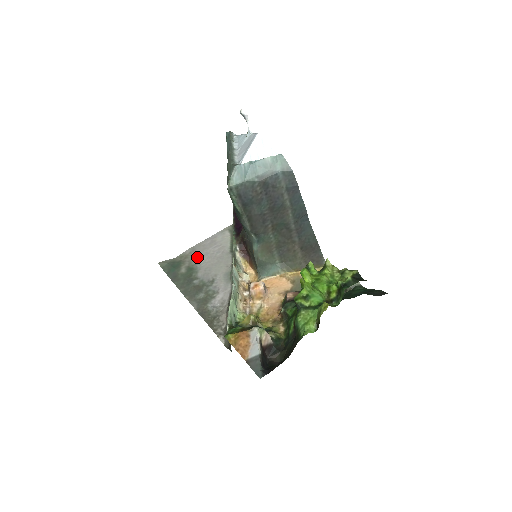
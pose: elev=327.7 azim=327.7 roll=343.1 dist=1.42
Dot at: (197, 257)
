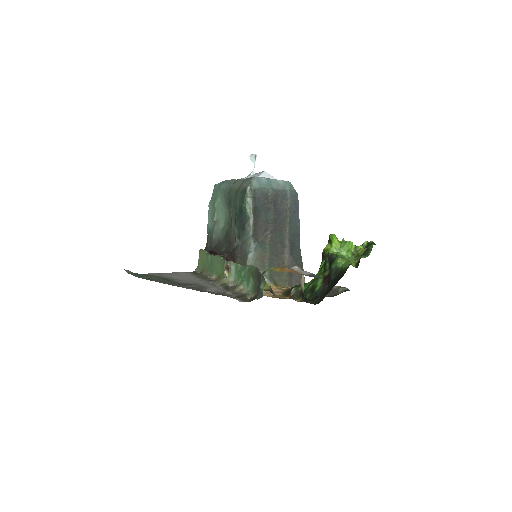
Dot at: (167, 276)
